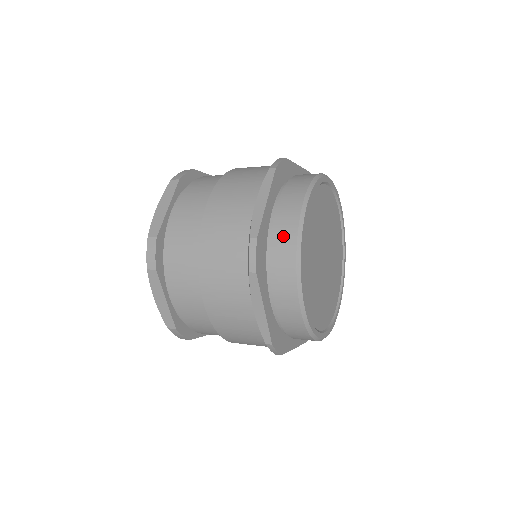
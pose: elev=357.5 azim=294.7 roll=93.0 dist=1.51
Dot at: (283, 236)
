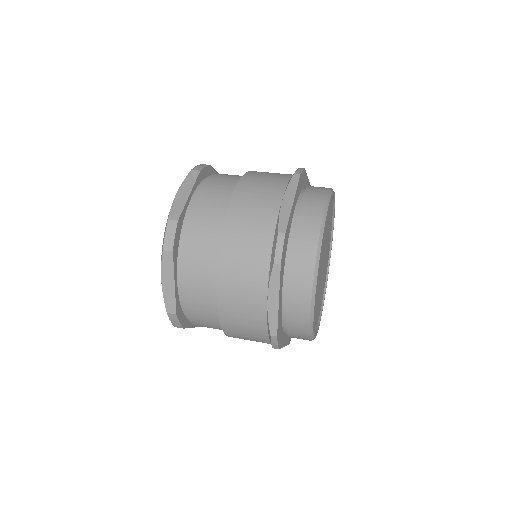
Dot at: (297, 320)
